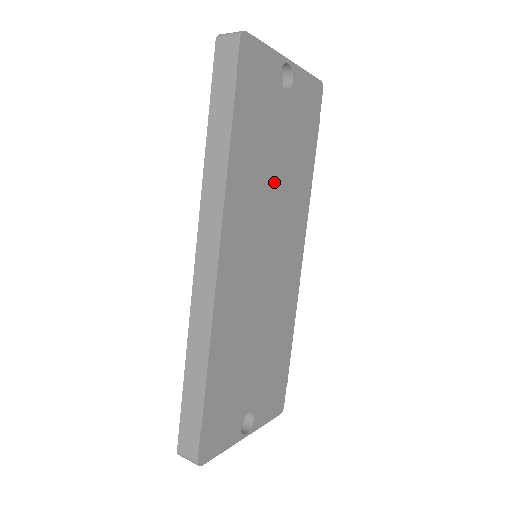
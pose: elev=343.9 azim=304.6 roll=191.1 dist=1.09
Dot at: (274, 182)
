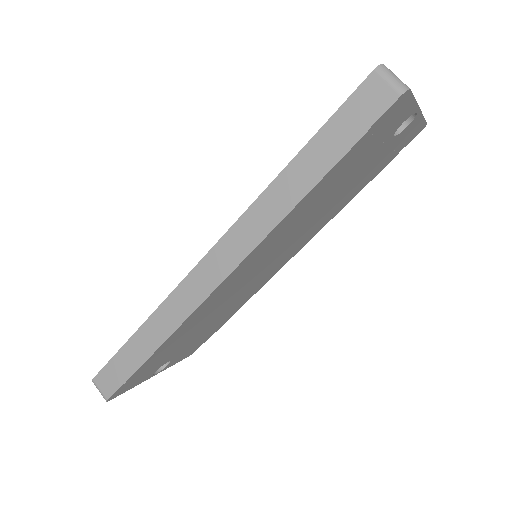
Dot at: (318, 211)
